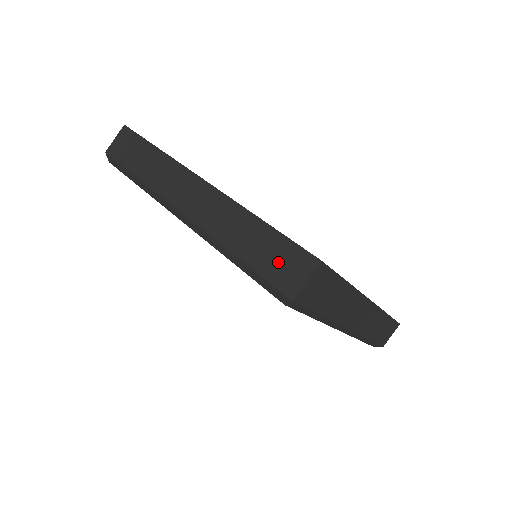
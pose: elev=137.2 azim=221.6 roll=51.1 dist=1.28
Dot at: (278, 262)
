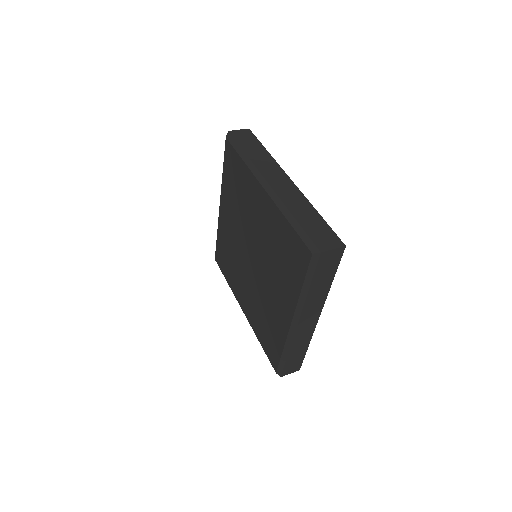
Dot at: (320, 234)
